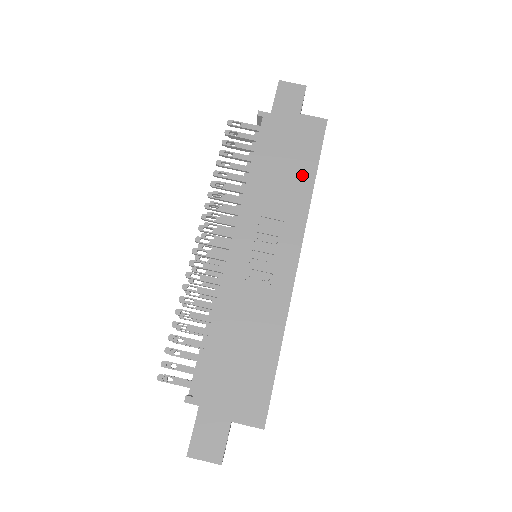
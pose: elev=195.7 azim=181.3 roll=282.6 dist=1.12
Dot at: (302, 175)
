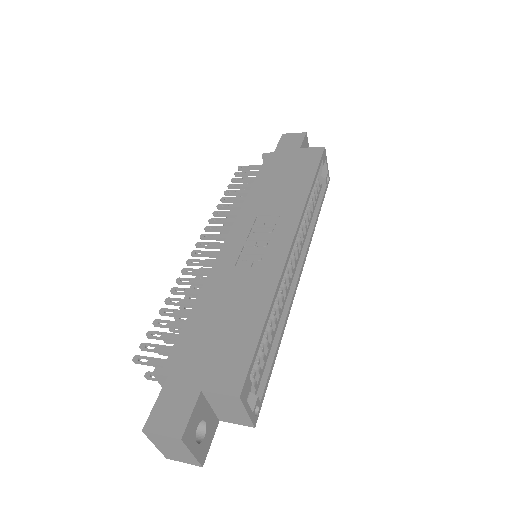
Dot at: (299, 183)
